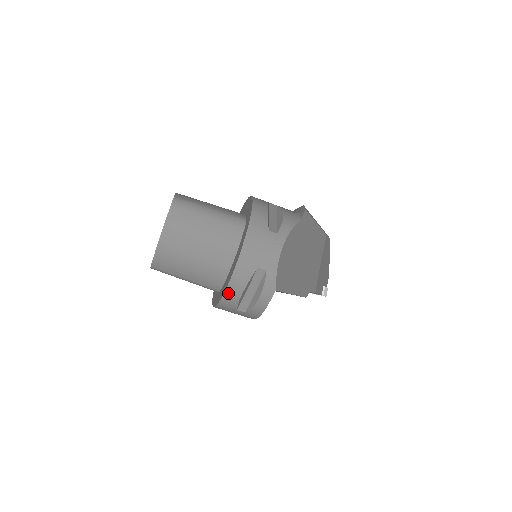
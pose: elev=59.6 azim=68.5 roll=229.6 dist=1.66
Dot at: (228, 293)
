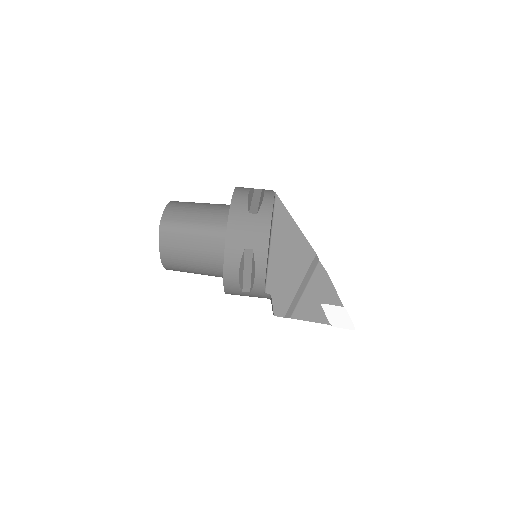
Dot at: (236, 196)
